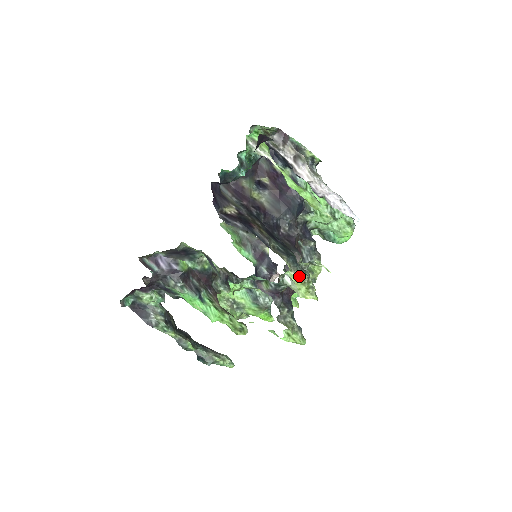
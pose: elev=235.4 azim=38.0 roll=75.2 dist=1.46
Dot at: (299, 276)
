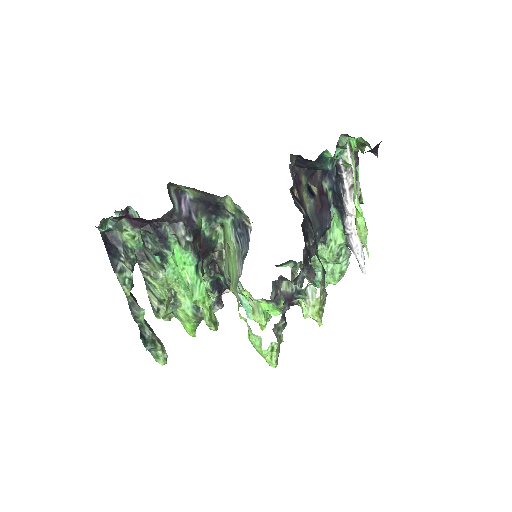
Dot at: (322, 293)
